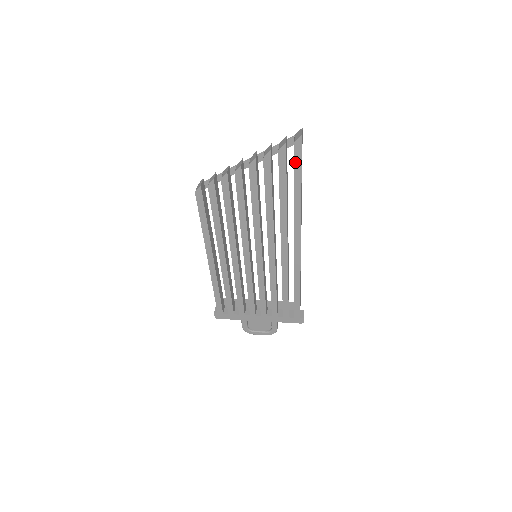
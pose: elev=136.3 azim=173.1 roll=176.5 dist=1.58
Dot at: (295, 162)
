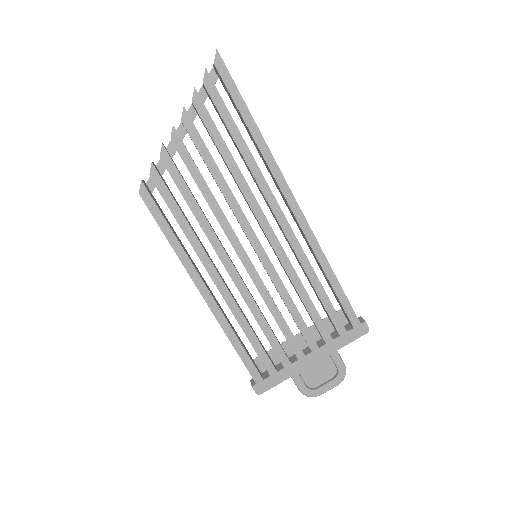
Dot at: (228, 88)
